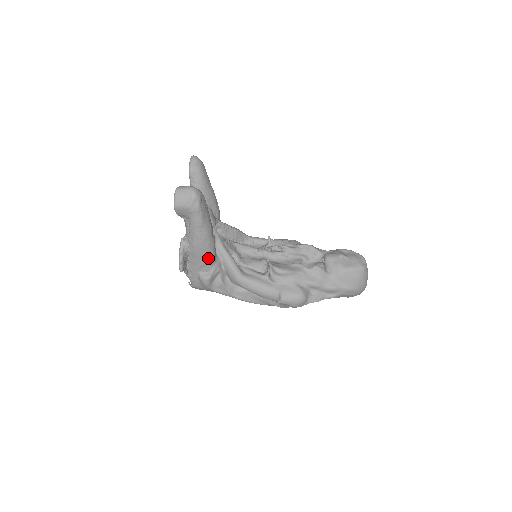
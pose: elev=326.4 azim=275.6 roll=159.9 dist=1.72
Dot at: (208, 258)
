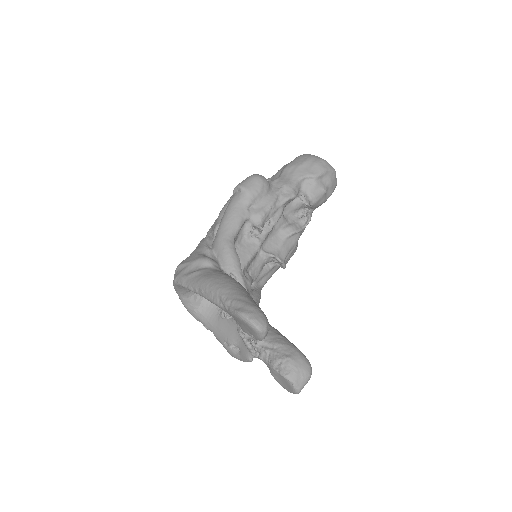
Dot at: occluded
